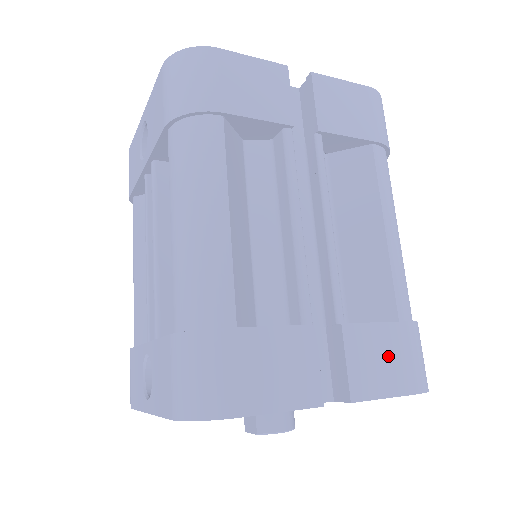
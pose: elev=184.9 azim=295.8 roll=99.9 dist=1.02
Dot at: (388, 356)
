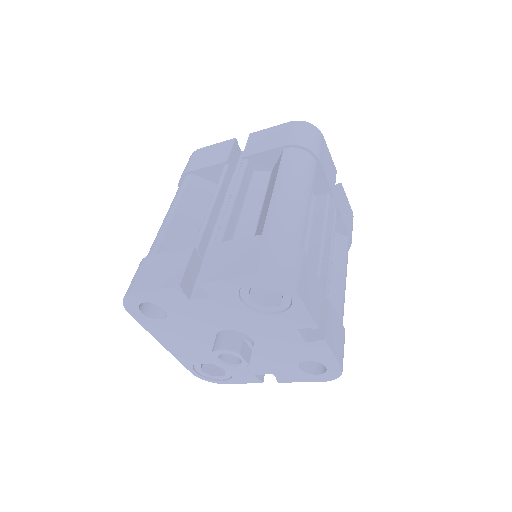
Dot at: (238, 256)
